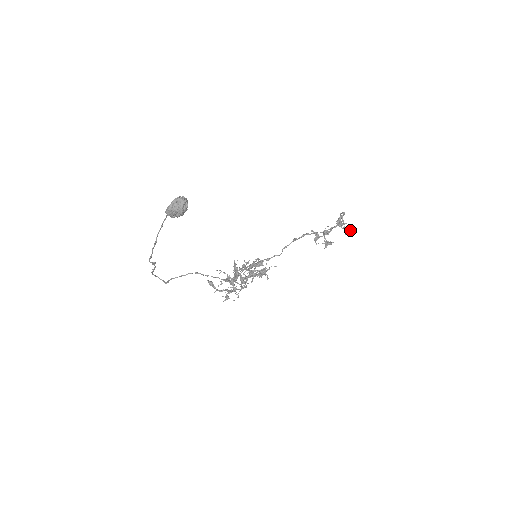
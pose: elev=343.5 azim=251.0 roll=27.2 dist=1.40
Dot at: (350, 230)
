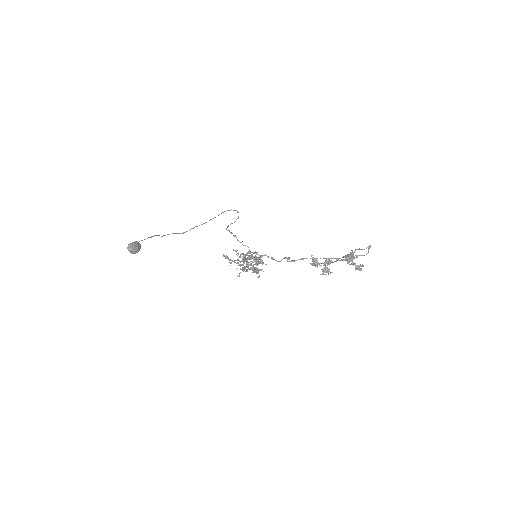
Dot at: (360, 268)
